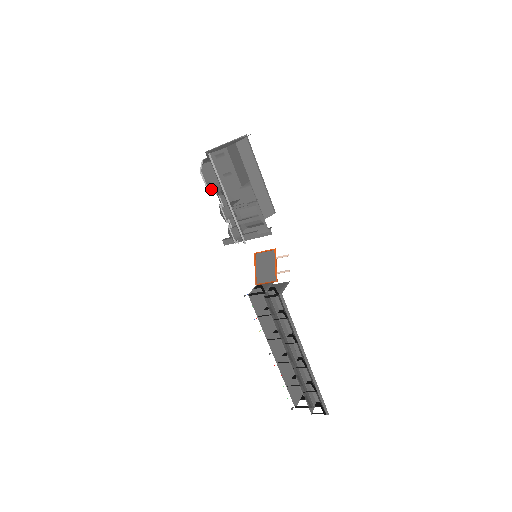
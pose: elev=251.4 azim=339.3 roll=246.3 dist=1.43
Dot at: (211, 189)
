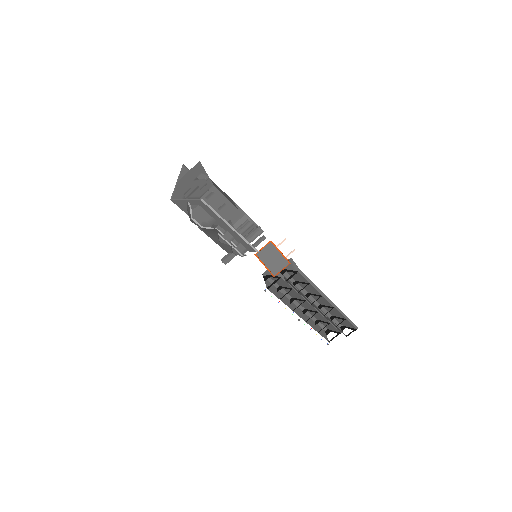
Dot at: (207, 227)
